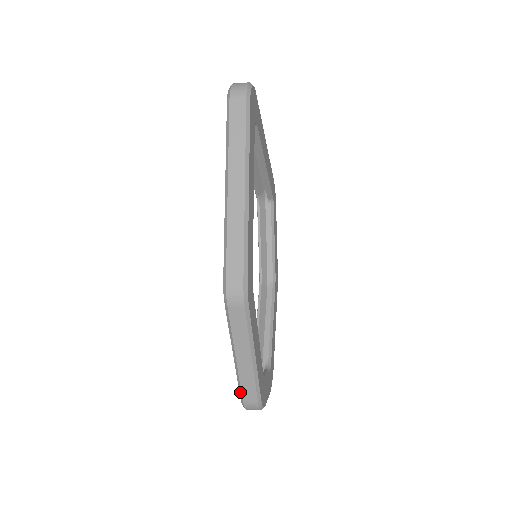
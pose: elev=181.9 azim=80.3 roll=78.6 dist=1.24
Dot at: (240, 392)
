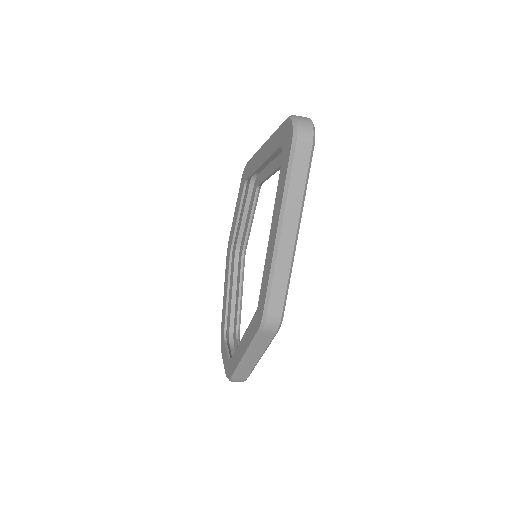
Dot at: (234, 375)
